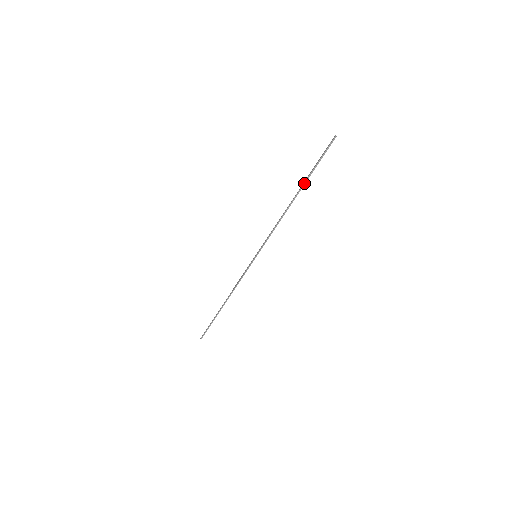
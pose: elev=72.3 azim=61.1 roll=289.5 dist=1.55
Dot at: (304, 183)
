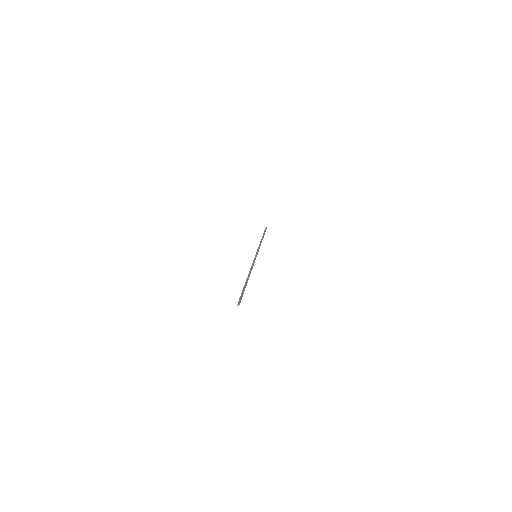
Dot at: (245, 285)
